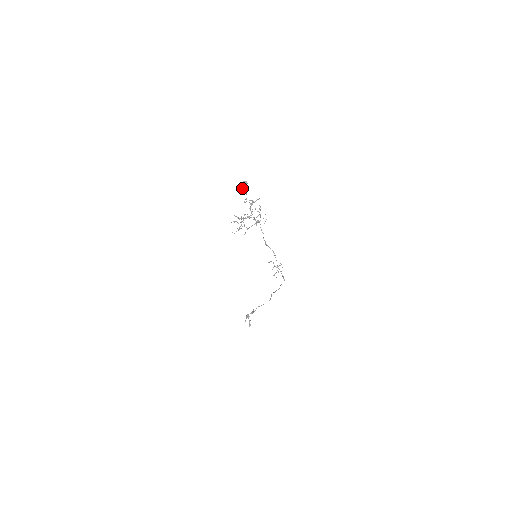
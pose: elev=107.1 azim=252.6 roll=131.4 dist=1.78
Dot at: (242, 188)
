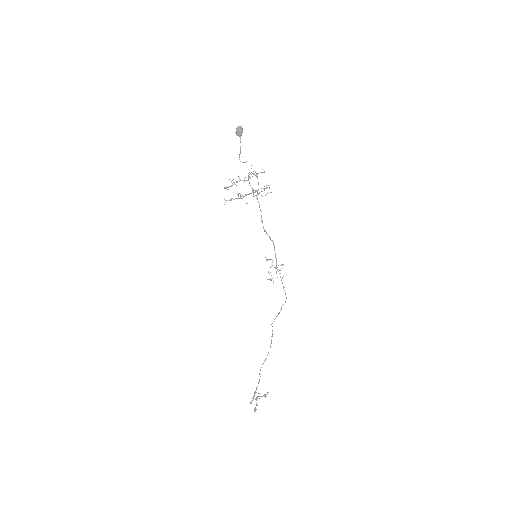
Dot at: occluded
